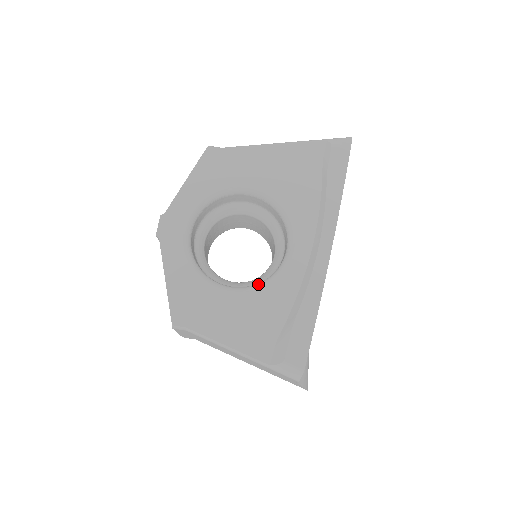
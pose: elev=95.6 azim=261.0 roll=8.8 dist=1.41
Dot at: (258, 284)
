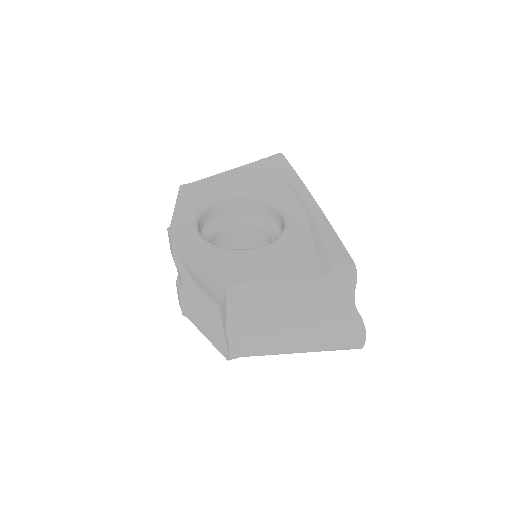
Dot at: (276, 238)
